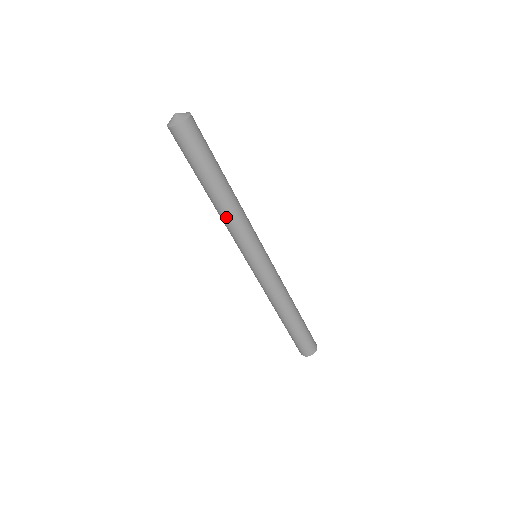
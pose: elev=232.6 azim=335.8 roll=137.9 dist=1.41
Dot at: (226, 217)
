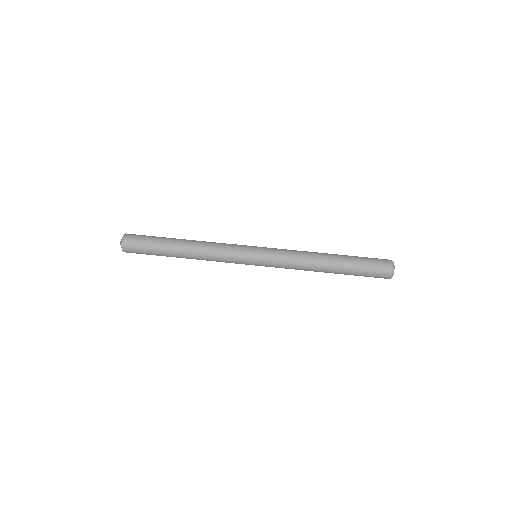
Dot at: (203, 258)
